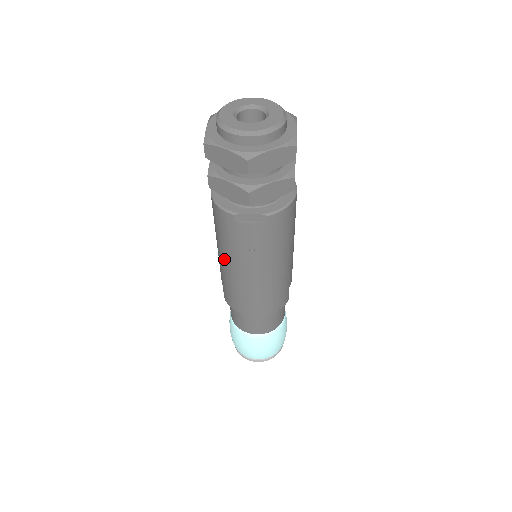
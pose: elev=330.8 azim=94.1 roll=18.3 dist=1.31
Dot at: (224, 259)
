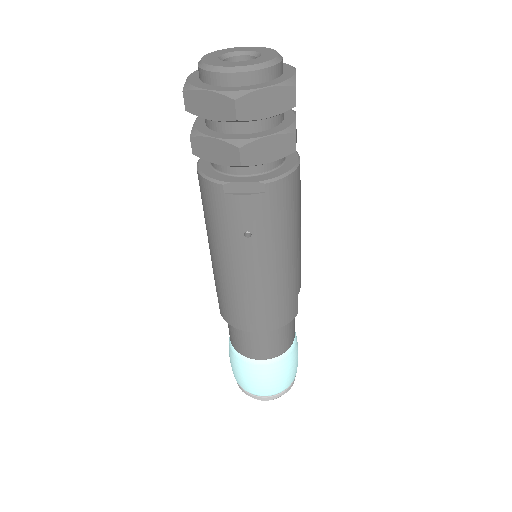
Dot at: (216, 254)
